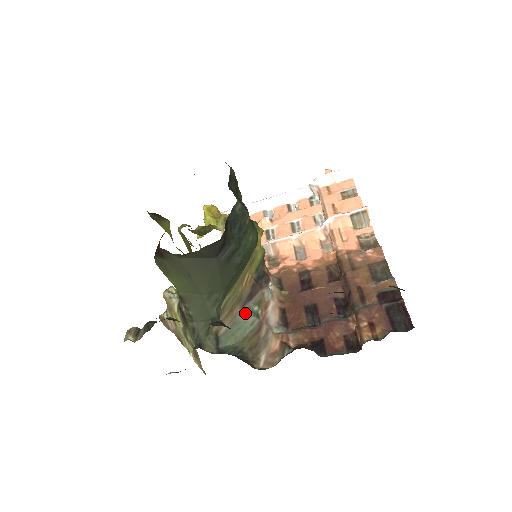
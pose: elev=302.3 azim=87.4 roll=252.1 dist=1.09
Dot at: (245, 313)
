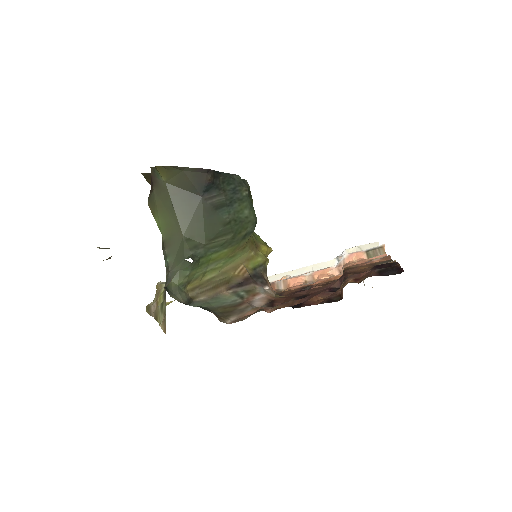
Dot at: (229, 293)
